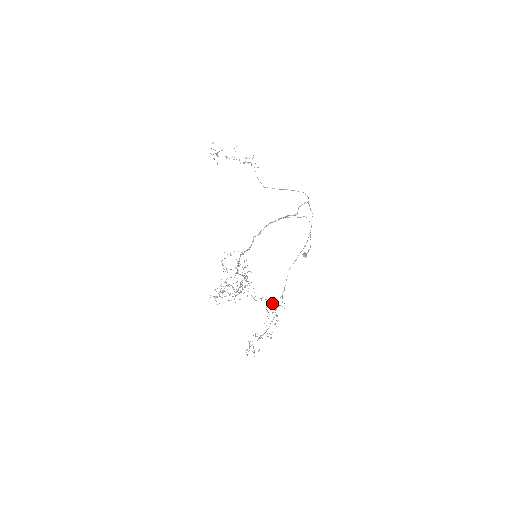
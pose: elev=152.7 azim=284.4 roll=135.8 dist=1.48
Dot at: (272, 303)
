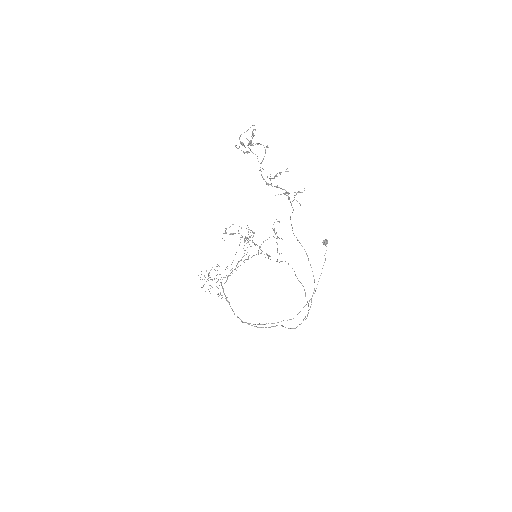
Dot at: occluded
